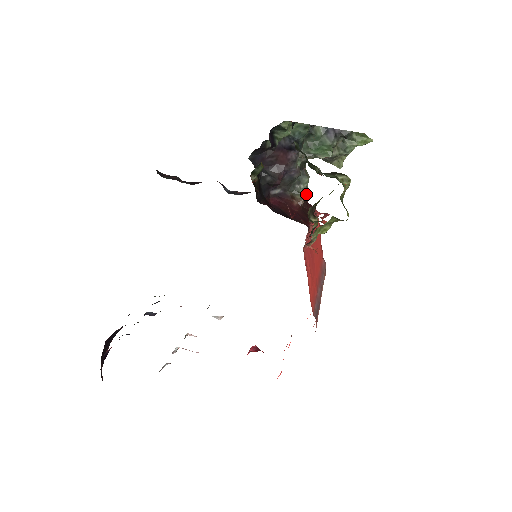
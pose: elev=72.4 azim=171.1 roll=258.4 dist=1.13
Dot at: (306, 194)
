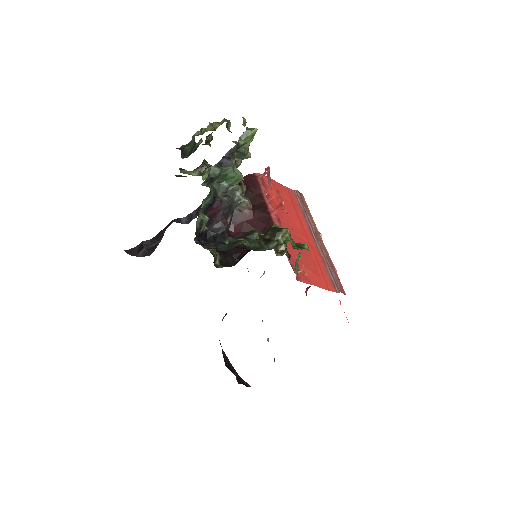
Dot at: (244, 187)
